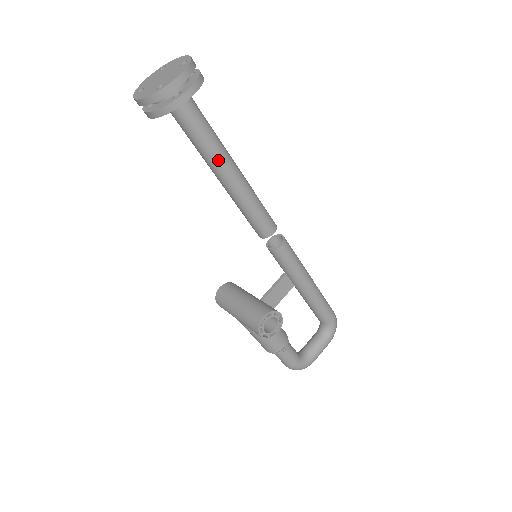
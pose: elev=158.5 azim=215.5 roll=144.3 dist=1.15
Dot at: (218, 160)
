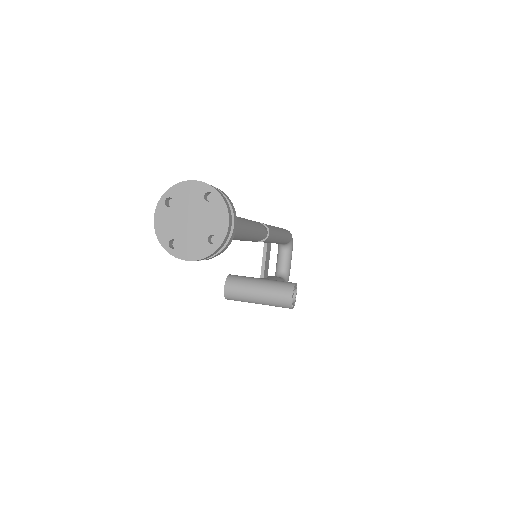
Dot at: (237, 233)
